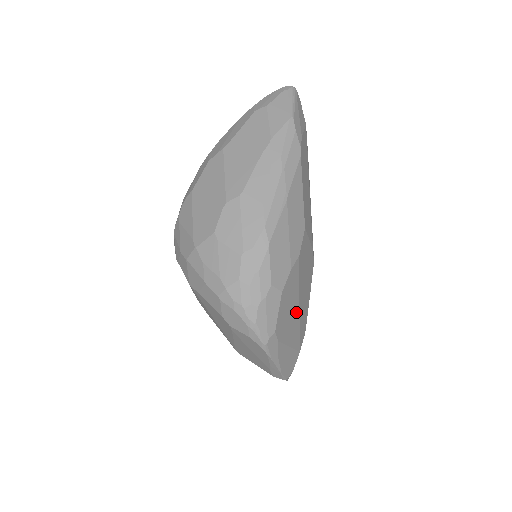
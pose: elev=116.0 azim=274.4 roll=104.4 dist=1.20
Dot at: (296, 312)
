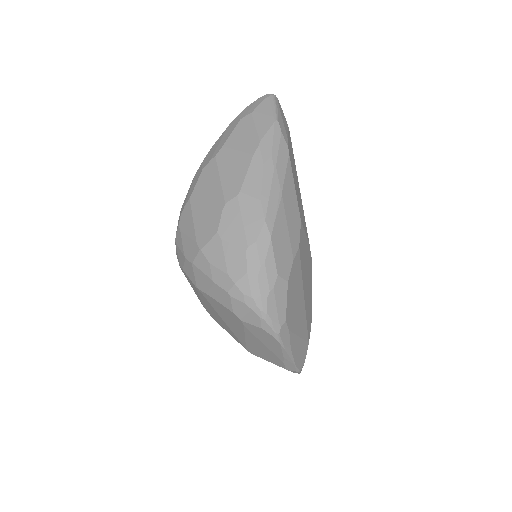
Dot at: (302, 303)
